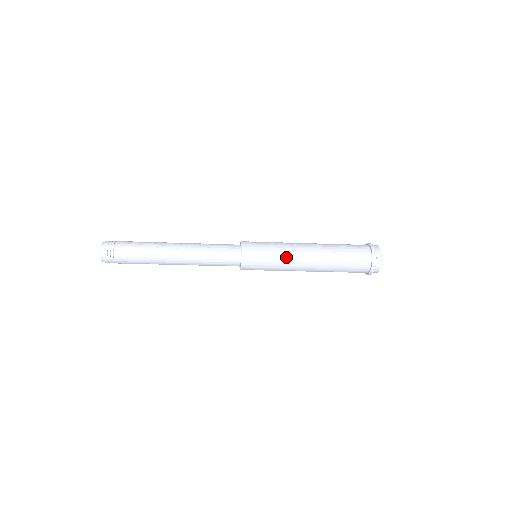
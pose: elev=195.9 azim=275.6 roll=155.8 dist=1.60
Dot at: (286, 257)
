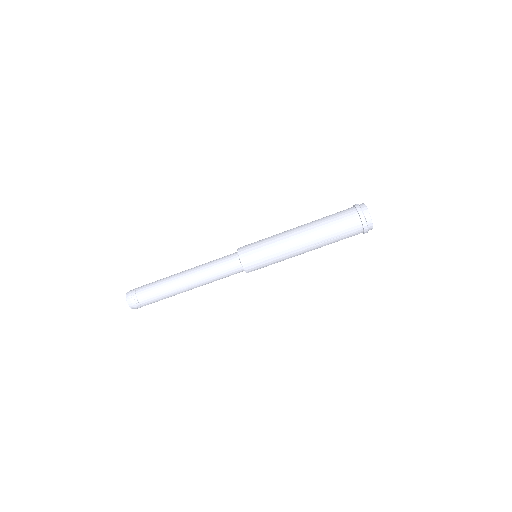
Dot at: occluded
